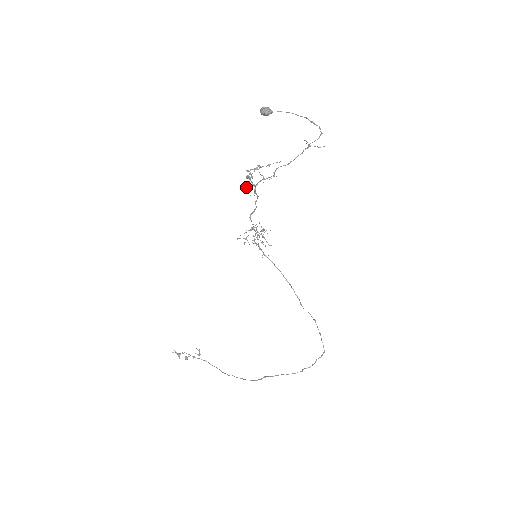
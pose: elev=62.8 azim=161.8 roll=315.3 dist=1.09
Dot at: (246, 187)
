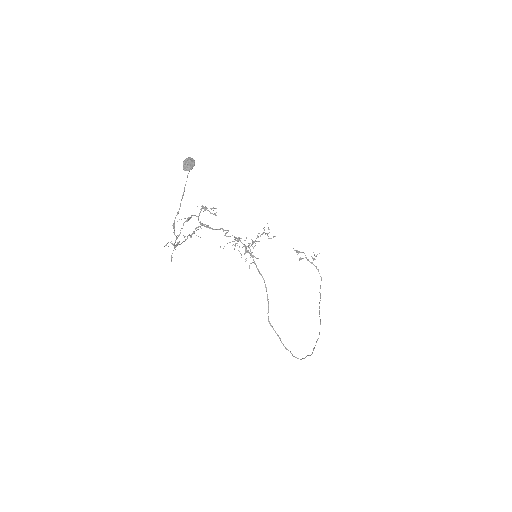
Dot at: (177, 235)
